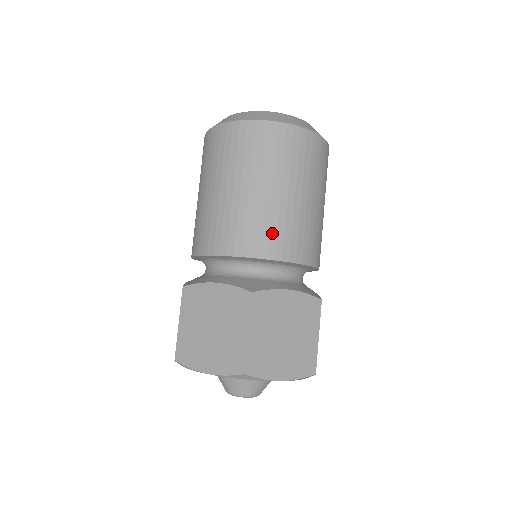
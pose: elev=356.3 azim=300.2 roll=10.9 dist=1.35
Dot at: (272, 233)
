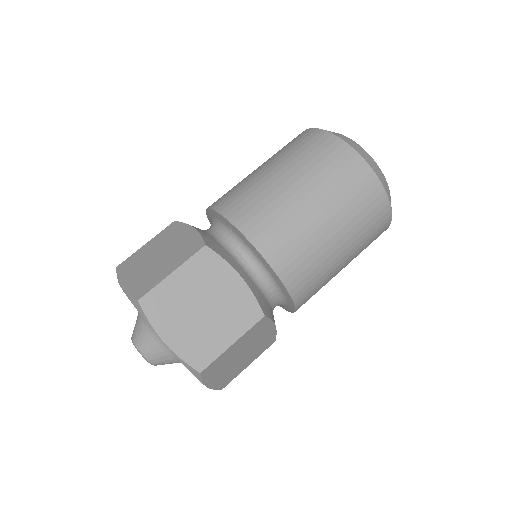
Dot at: (267, 220)
